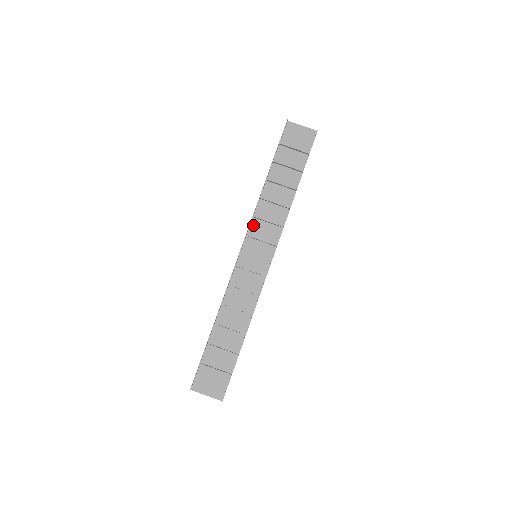
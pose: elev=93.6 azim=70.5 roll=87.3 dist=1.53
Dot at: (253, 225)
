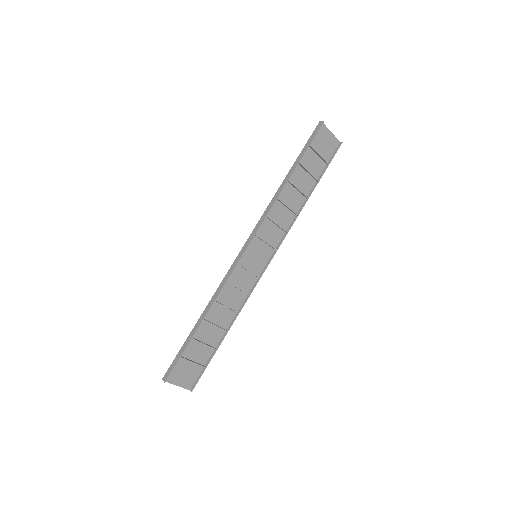
Dot at: (262, 224)
